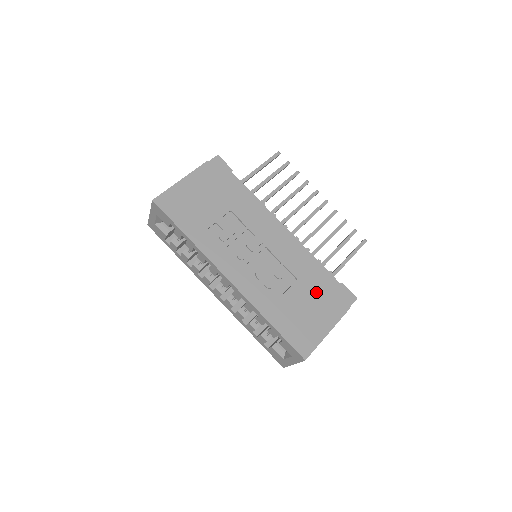
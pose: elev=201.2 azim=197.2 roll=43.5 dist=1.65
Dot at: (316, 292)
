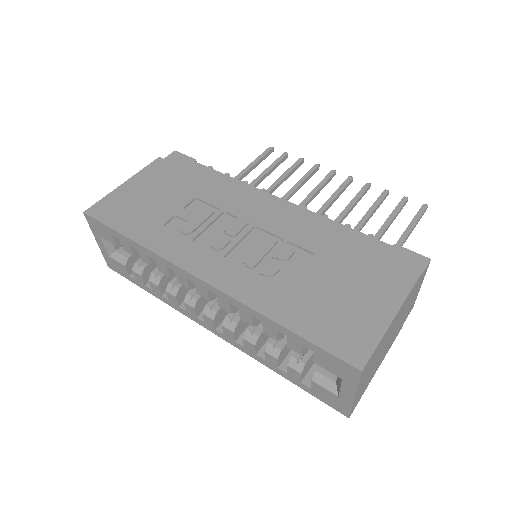
Dot at: (352, 264)
